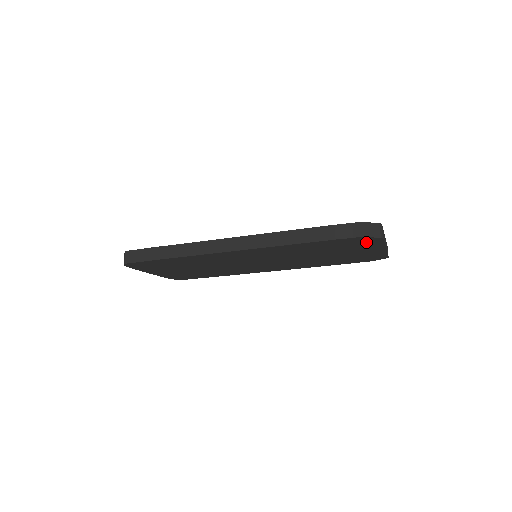
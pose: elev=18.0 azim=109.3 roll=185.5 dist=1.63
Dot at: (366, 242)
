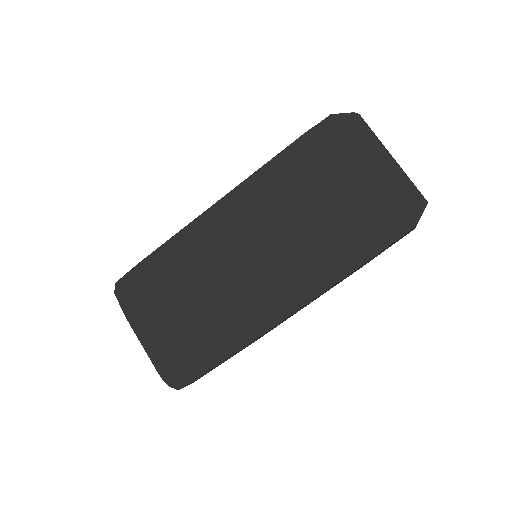
Dot at: (348, 134)
